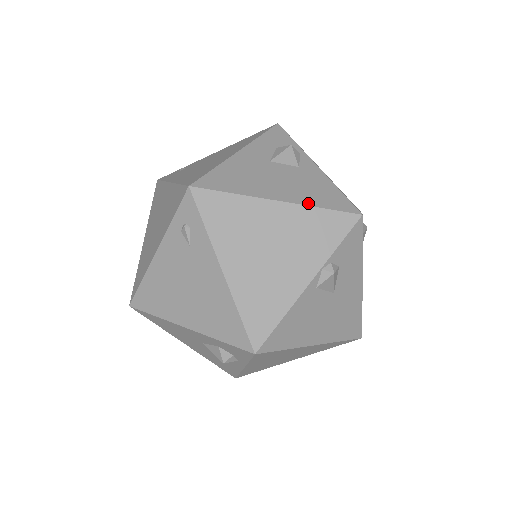
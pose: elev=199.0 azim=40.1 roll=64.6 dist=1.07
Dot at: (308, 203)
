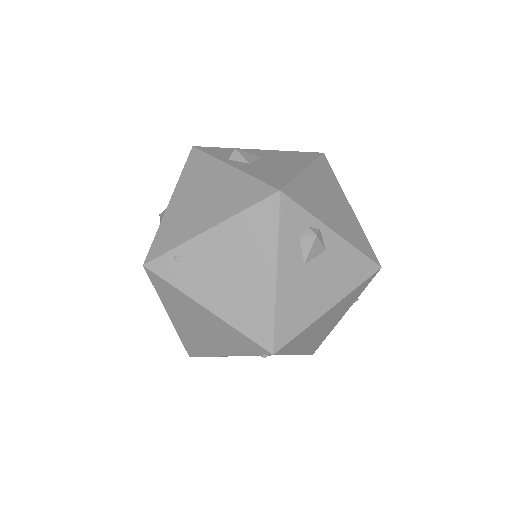
Dot at: (349, 291)
